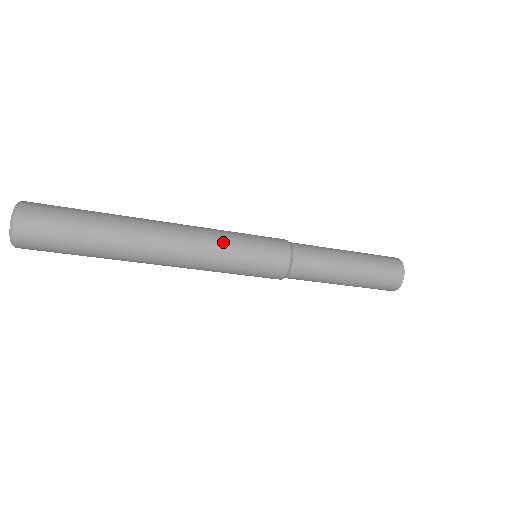
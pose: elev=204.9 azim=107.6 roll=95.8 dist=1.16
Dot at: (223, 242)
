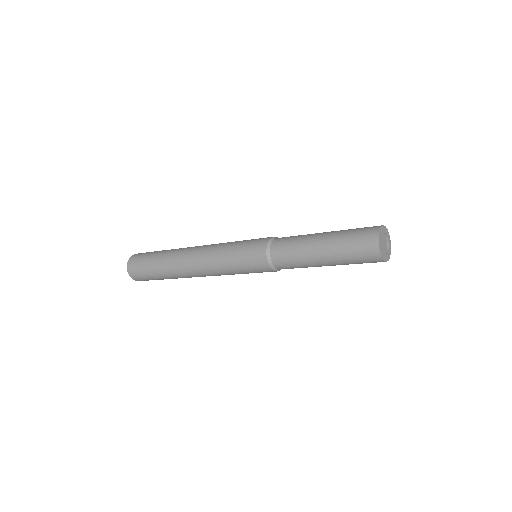
Dot at: (222, 266)
